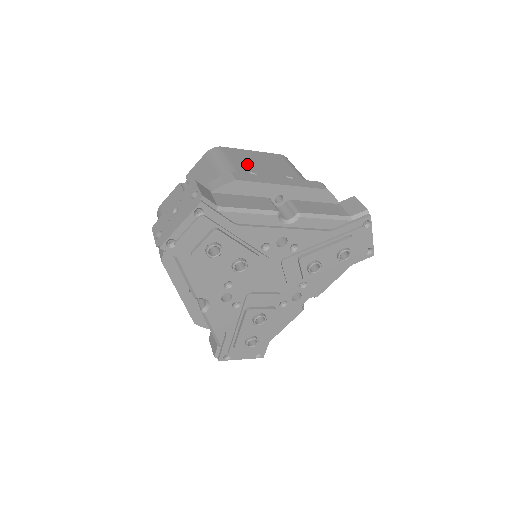
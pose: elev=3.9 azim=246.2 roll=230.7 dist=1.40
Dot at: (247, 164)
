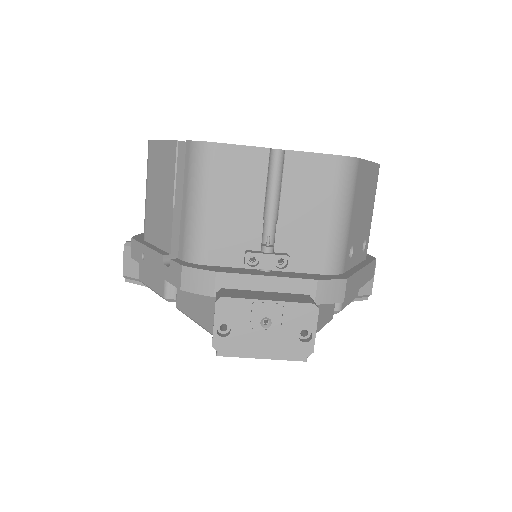
Dot at: (357, 218)
